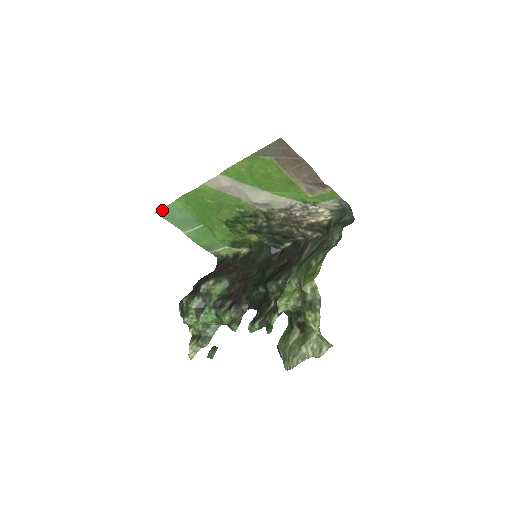
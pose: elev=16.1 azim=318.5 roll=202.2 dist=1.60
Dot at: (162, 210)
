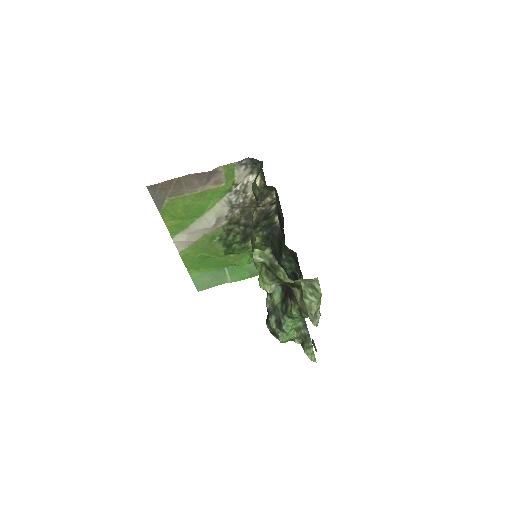
Dot at: (197, 287)
